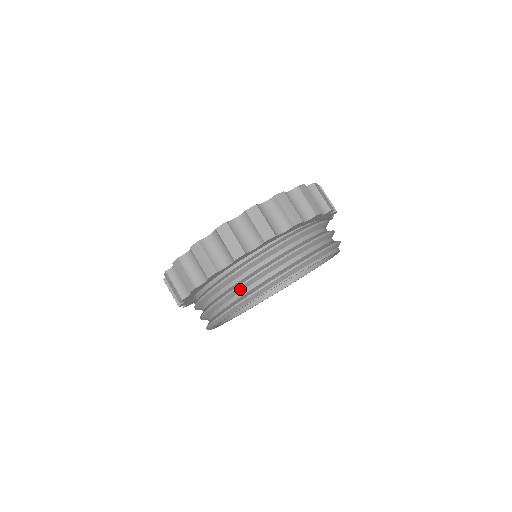
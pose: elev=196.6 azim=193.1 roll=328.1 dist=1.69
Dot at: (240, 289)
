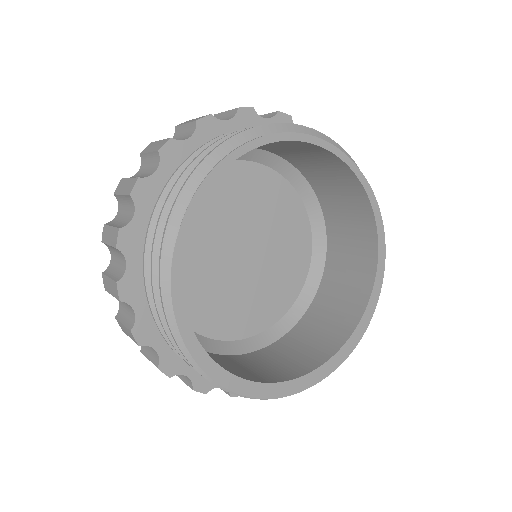
Dot at: occluded
